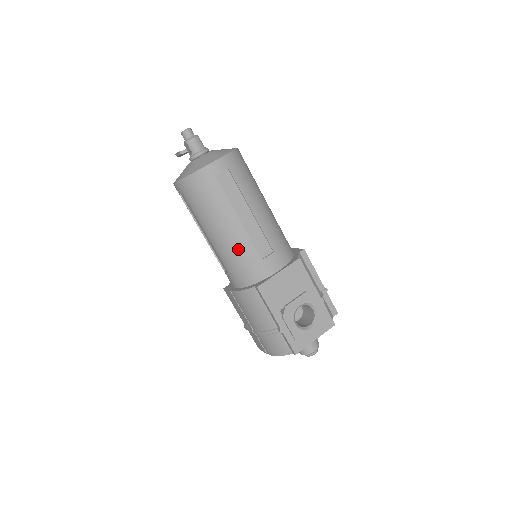
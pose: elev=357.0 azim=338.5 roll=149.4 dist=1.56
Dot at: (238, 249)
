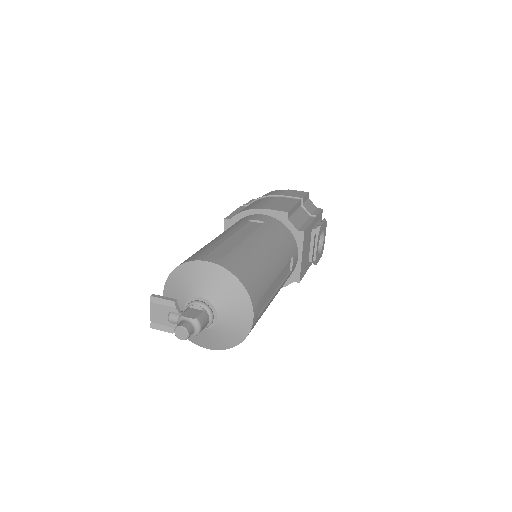
Dot at: occluded
